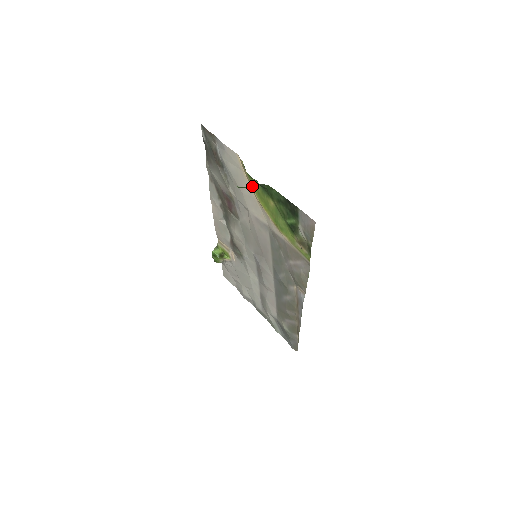
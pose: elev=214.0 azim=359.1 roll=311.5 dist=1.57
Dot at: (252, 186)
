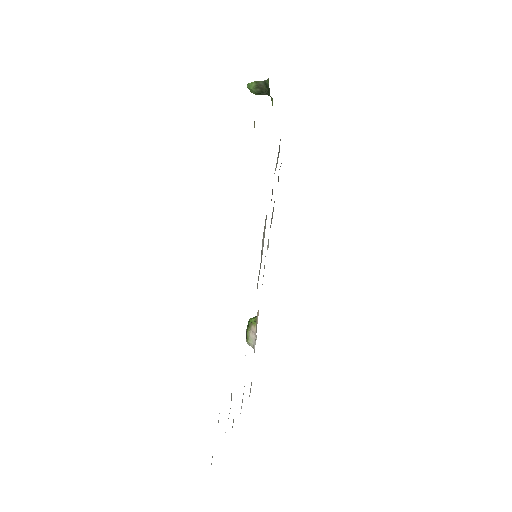
Dot at: occluded
